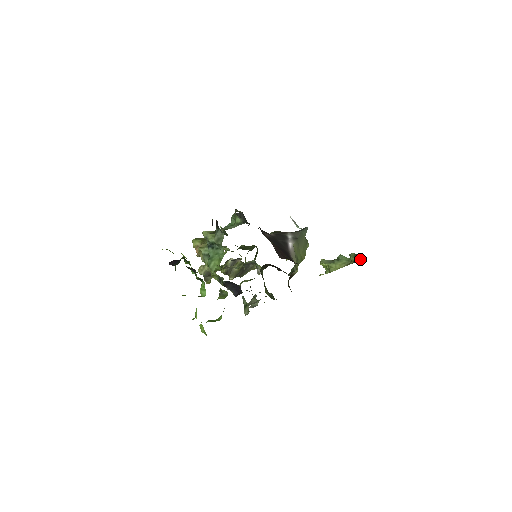
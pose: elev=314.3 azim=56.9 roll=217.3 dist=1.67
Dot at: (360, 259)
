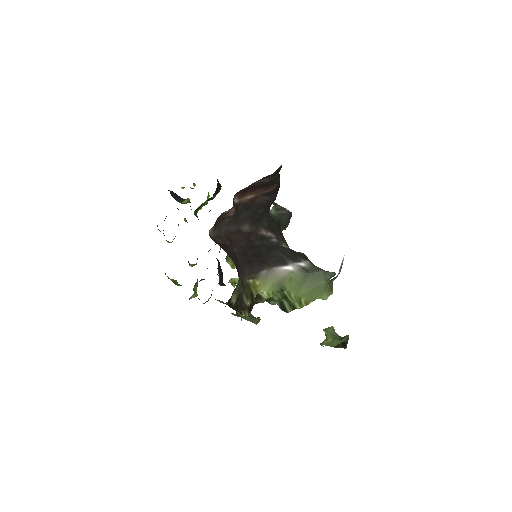
Dot at: (342, 346)
